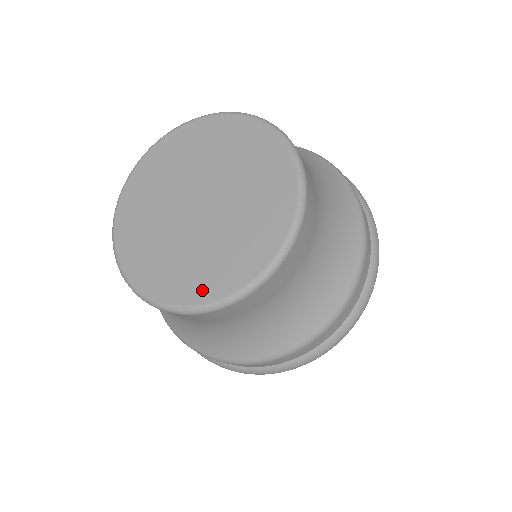
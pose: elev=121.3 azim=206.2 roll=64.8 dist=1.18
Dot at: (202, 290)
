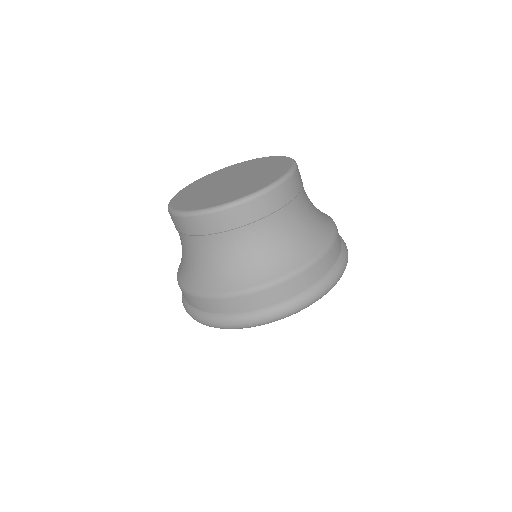
Dot at: (201, 205)
